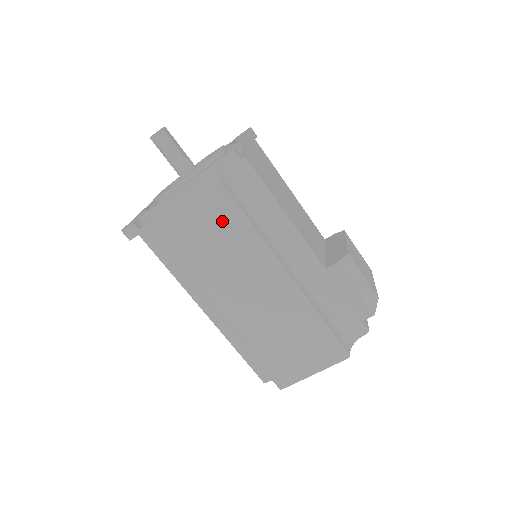
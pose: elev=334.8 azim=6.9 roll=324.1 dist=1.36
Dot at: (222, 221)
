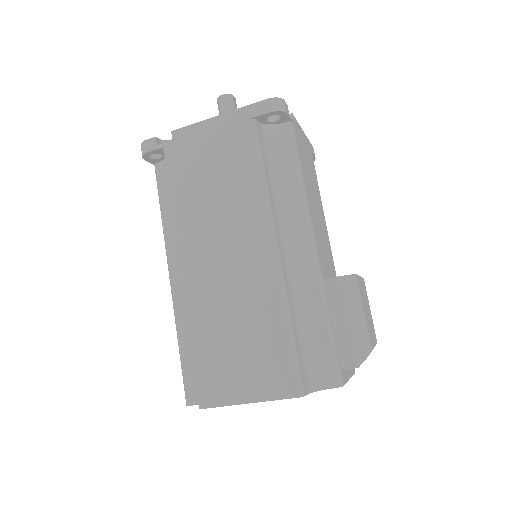
Dot at: (238, 162)
